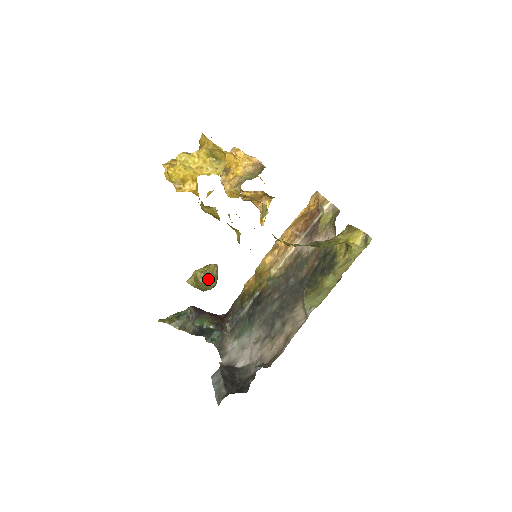
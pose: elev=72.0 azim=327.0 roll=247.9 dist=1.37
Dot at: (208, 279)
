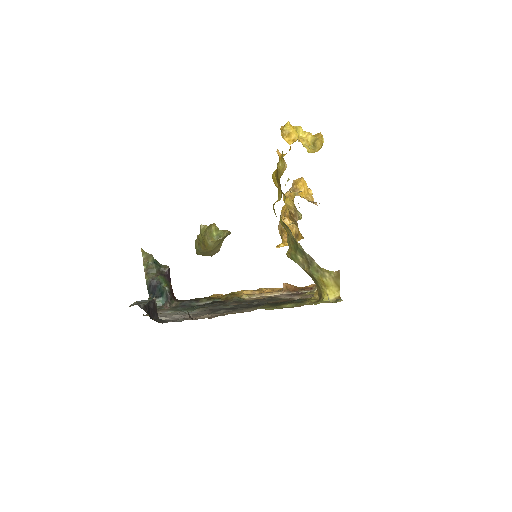
Dot at: (217, 233)
